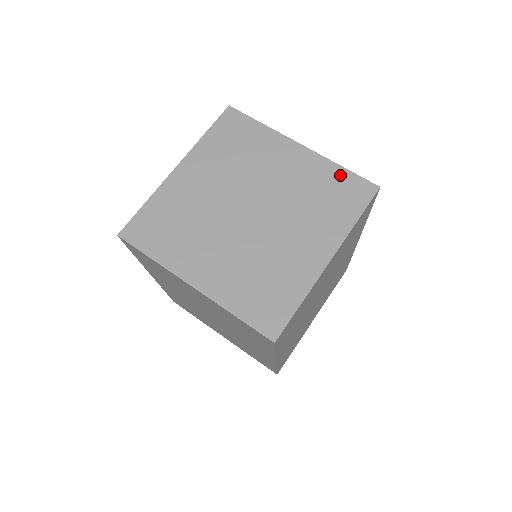
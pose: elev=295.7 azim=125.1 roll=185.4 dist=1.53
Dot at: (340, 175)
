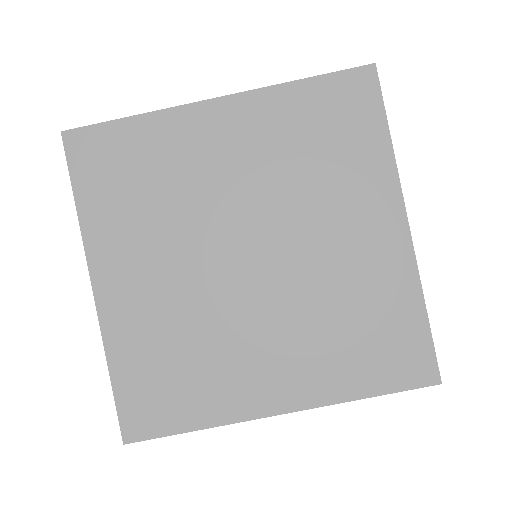
Dot at: (310, 95)
